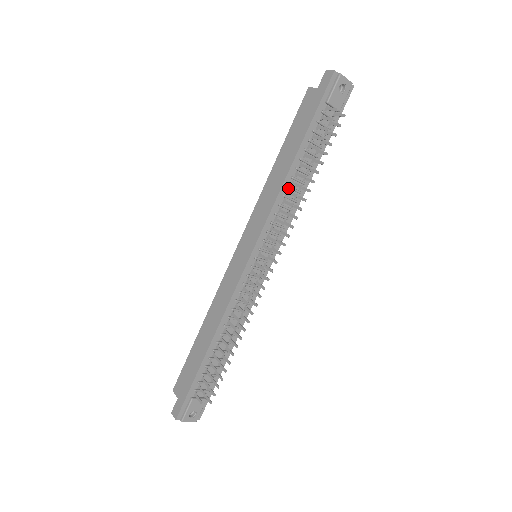
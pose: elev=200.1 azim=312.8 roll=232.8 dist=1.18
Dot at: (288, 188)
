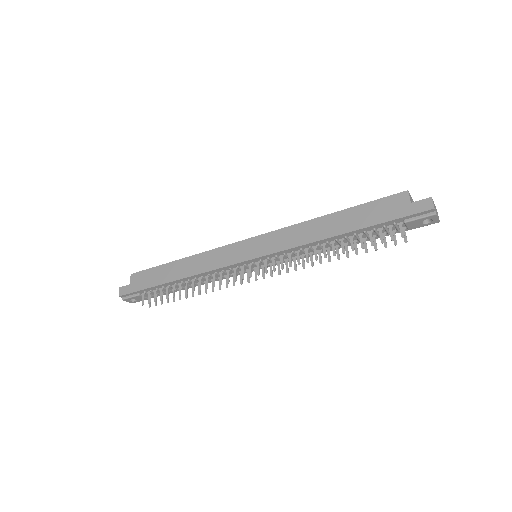
Dot at: (318, 244)
